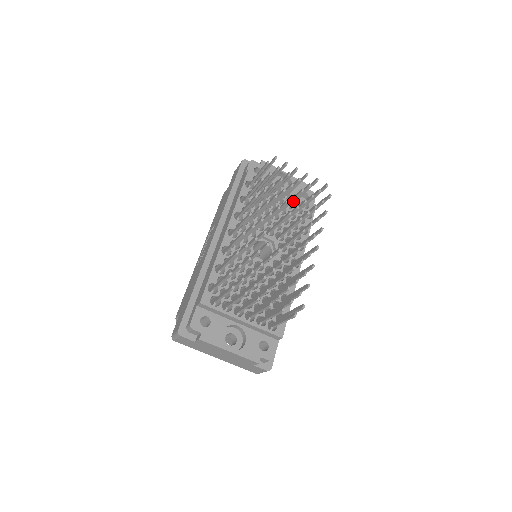
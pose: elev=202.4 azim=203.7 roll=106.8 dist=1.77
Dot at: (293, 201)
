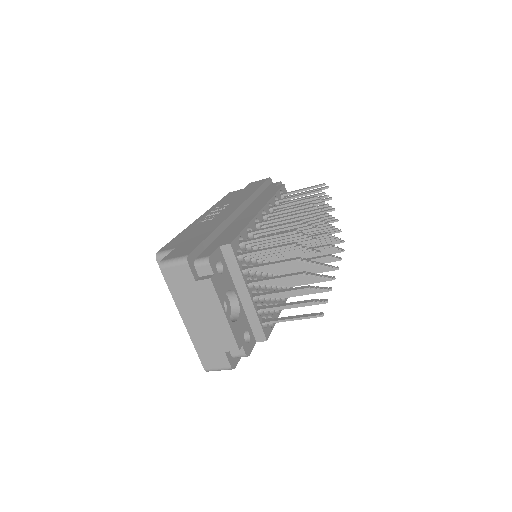
Dot at: occluded
